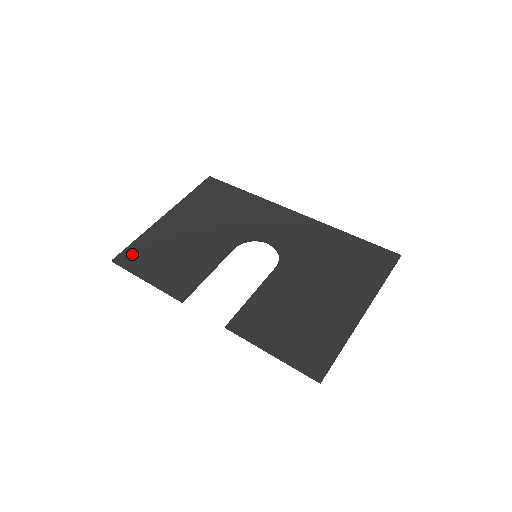
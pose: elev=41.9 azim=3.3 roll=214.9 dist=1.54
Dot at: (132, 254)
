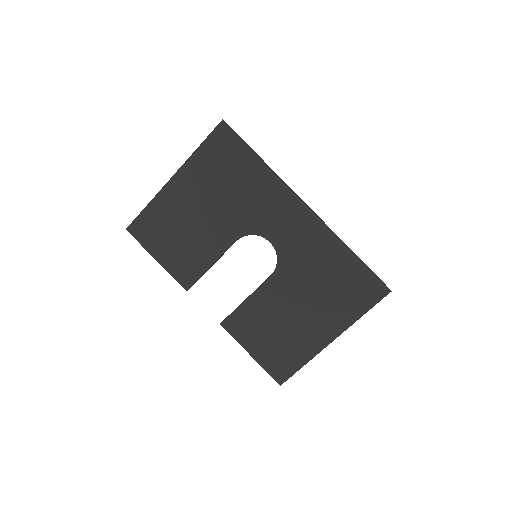
Dot at: (143, 226)
